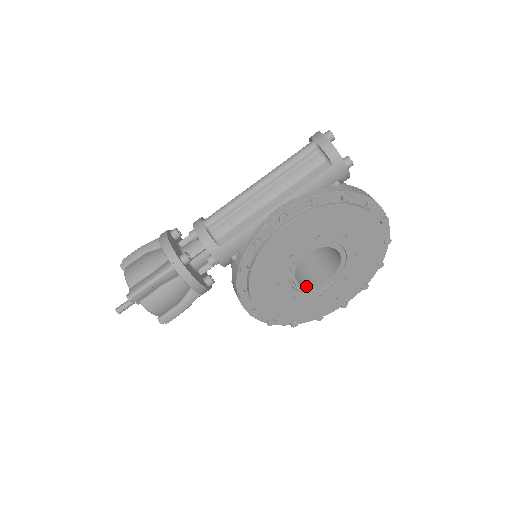
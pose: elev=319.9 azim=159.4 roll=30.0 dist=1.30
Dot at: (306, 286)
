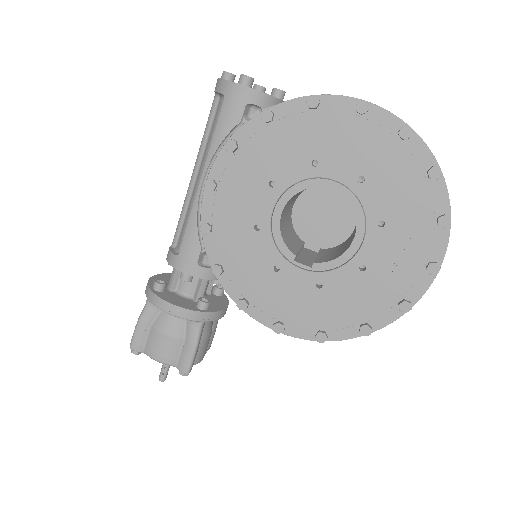
Dot at: (327, 261)
